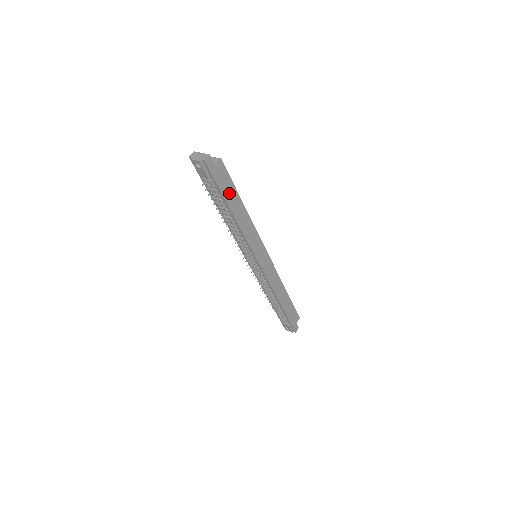
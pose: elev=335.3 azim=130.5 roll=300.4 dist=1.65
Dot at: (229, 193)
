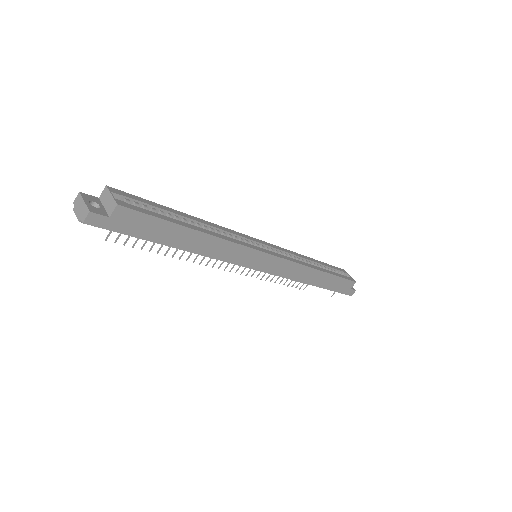
Dot at: (159, 232)
